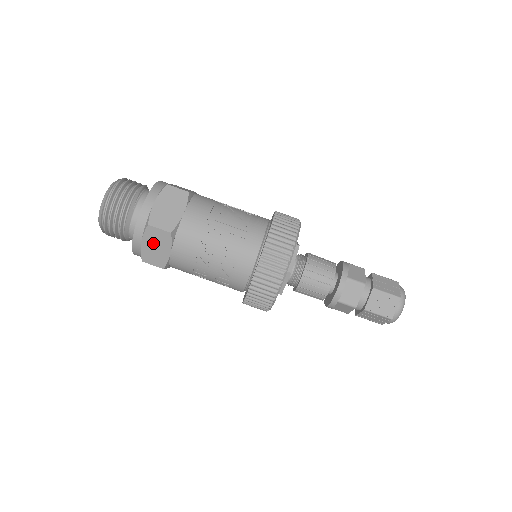
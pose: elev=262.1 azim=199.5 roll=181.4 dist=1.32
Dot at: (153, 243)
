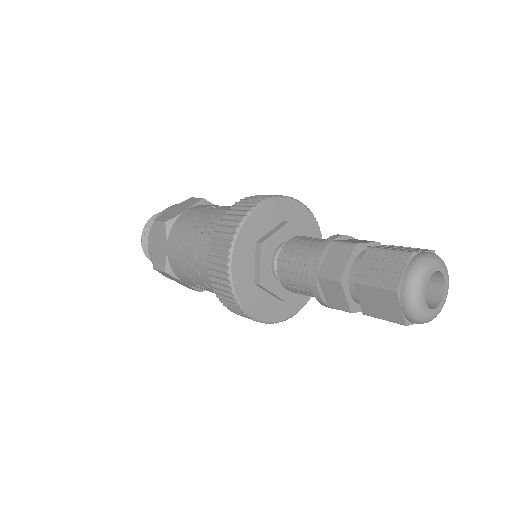
Dot at: (157, 241)
